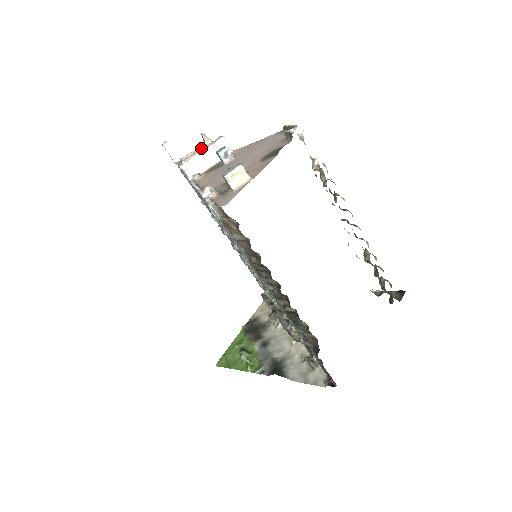
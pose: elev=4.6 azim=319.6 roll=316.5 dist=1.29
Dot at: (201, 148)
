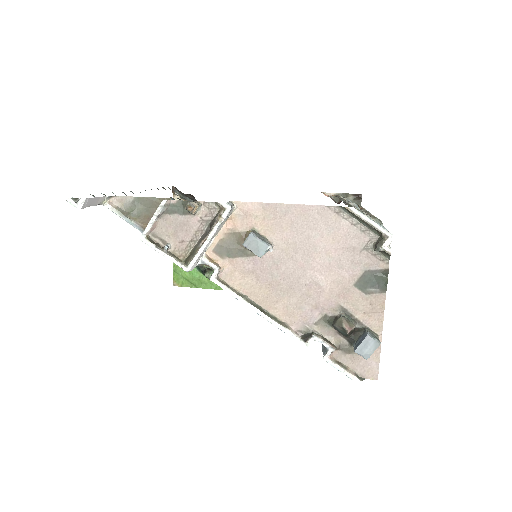
Dot at: (206, 237)
